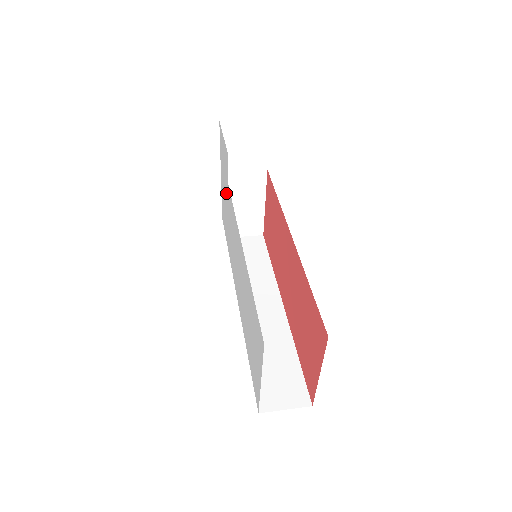
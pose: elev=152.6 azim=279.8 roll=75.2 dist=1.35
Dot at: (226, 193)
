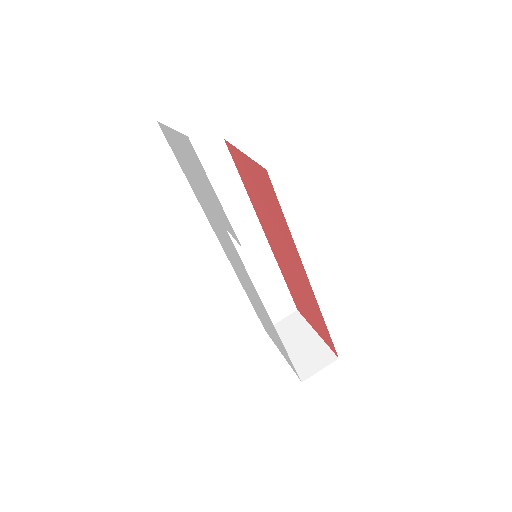
Dot at: (206, 199)
